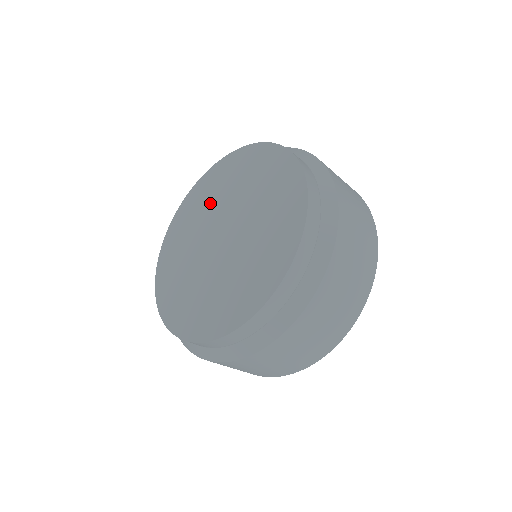
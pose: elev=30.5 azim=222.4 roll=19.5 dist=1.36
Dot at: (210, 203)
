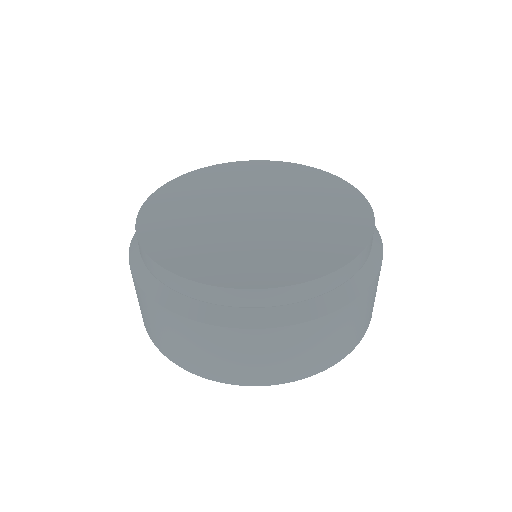
Dot at: (259, 182)
